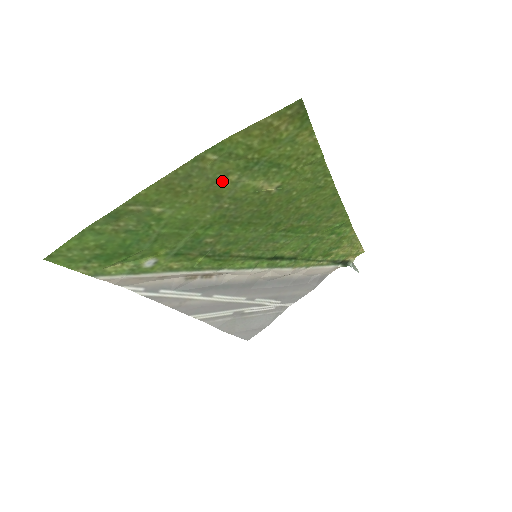
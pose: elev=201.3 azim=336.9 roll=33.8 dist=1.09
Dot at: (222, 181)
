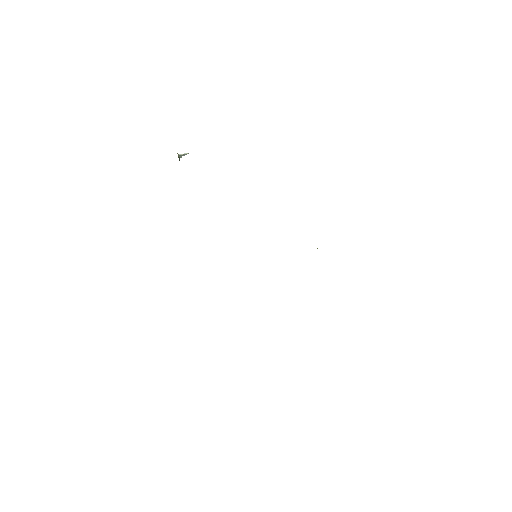
Dot at: occluded
